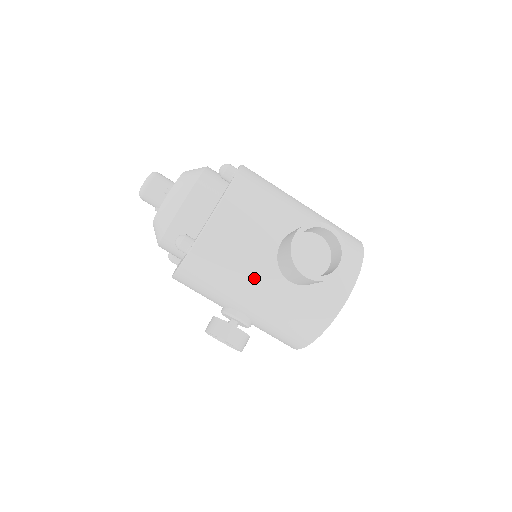
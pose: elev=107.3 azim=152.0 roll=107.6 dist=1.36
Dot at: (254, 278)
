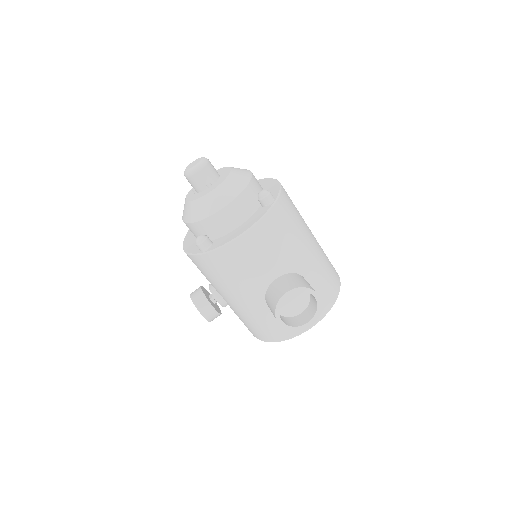
Dot at: (243, 292)
